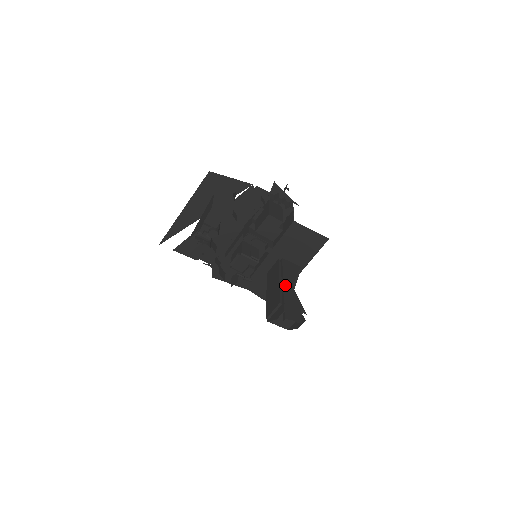
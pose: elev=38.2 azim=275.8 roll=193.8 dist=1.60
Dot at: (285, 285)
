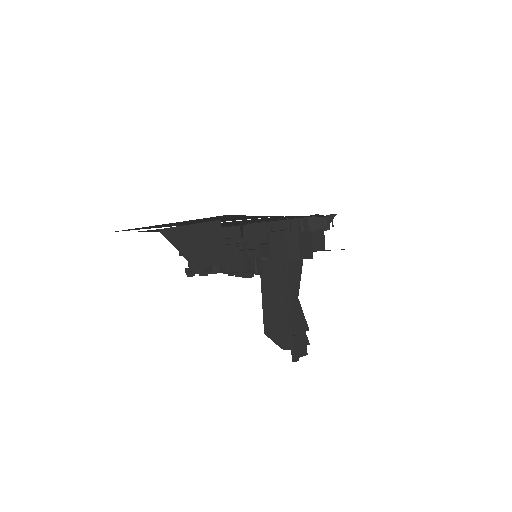
Dot at: (292, 304)
